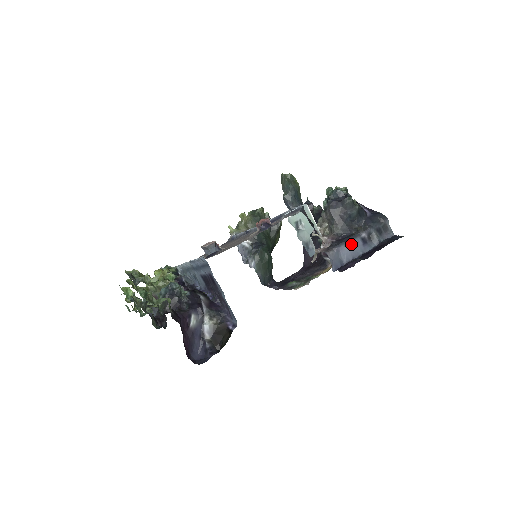
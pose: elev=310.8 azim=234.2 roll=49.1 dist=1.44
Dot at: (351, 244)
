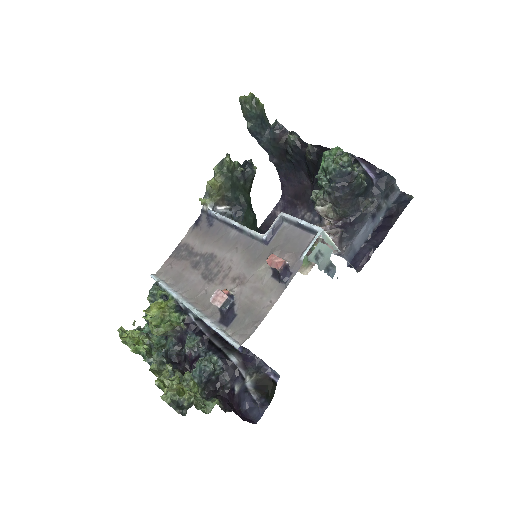
Dot at: (362, 229)
